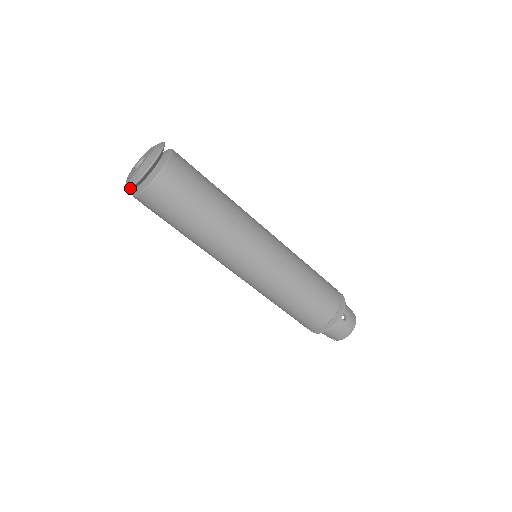
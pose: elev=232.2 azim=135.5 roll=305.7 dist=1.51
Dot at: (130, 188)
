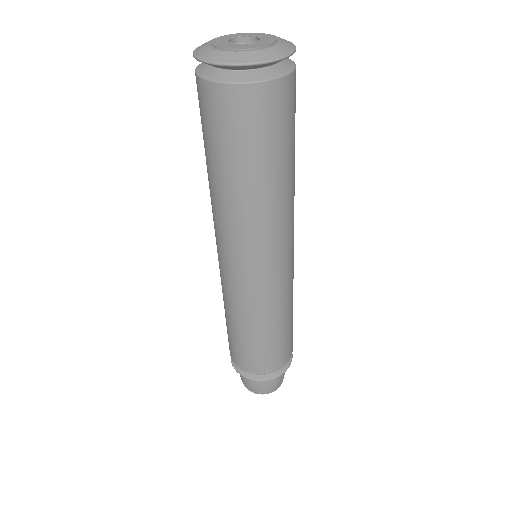
Dot at: (245, 64)
